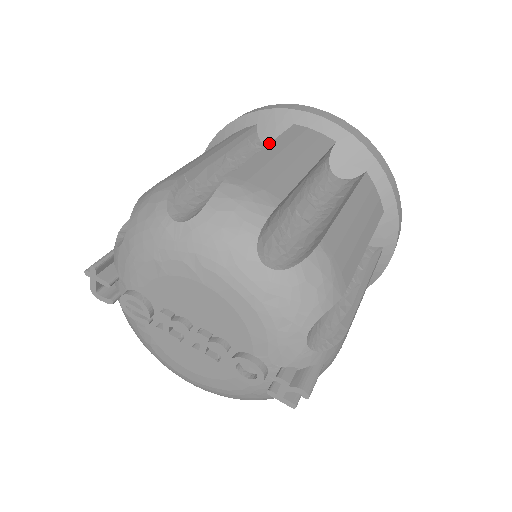
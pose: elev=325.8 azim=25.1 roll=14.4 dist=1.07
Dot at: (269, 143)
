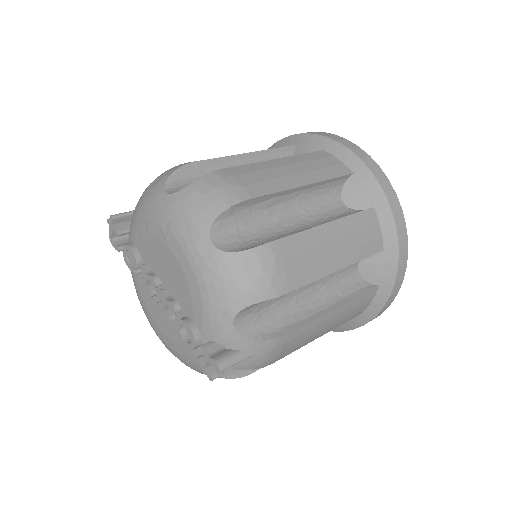
Dot at: (283, 157)
